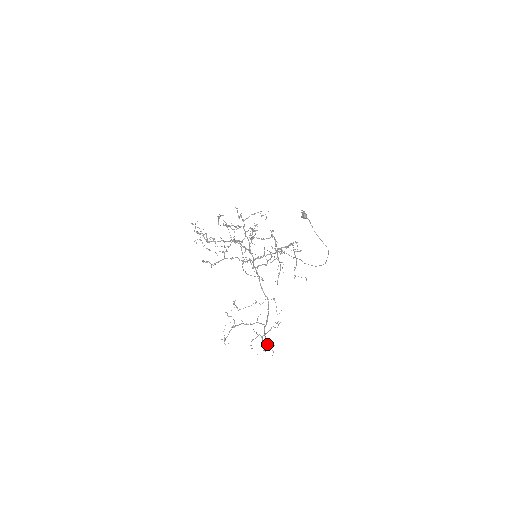
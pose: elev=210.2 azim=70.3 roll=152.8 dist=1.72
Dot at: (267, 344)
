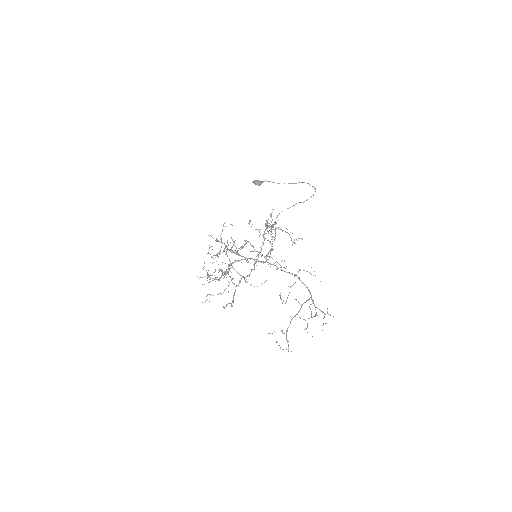
Dot at: occluded
